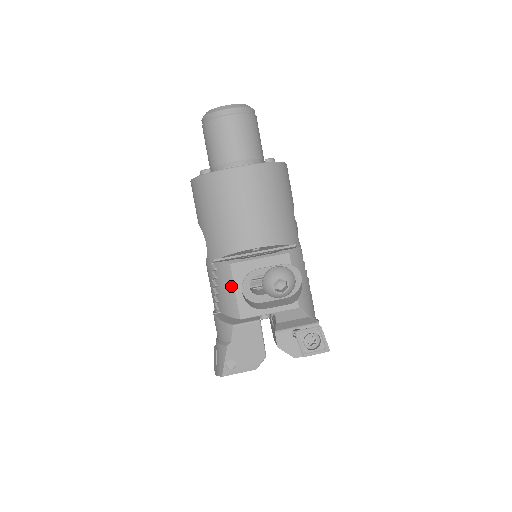
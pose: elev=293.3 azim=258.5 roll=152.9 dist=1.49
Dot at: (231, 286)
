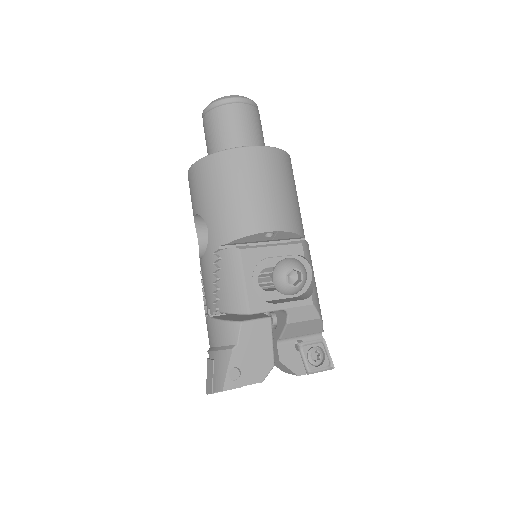
Dot at: (240, 275)
